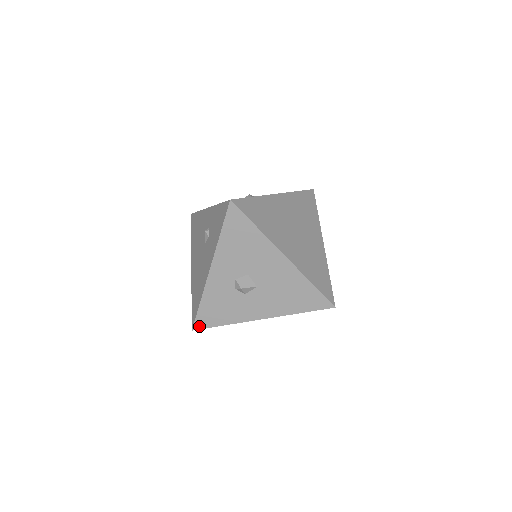
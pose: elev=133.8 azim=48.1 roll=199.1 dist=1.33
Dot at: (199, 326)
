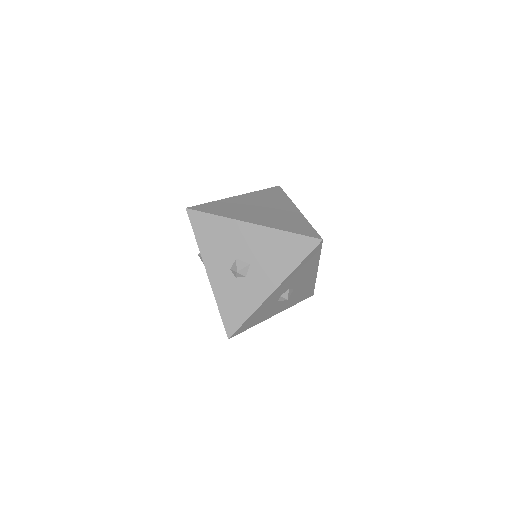
Dot at: (231, 331)
